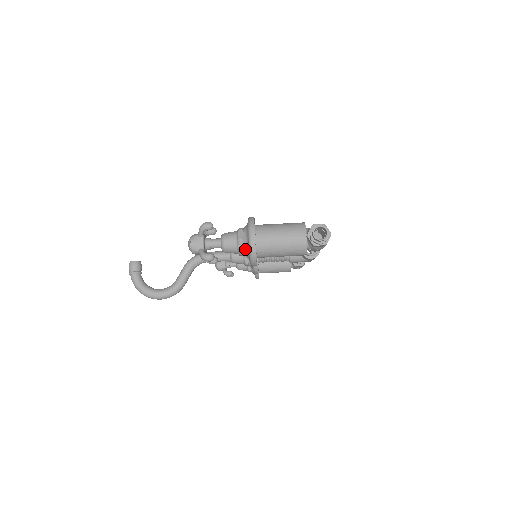
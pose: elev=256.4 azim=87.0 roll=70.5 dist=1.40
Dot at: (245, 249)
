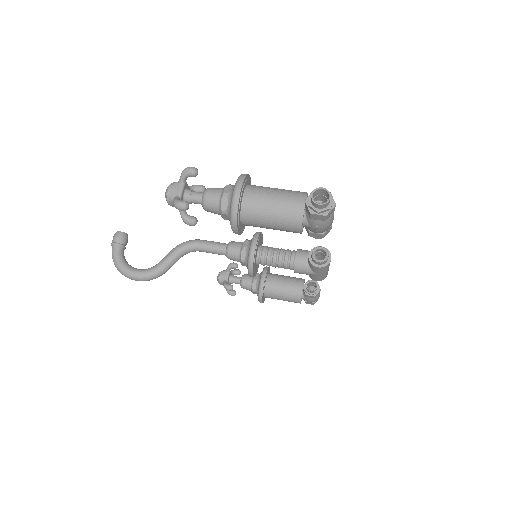
Dot at: (228, 206)
